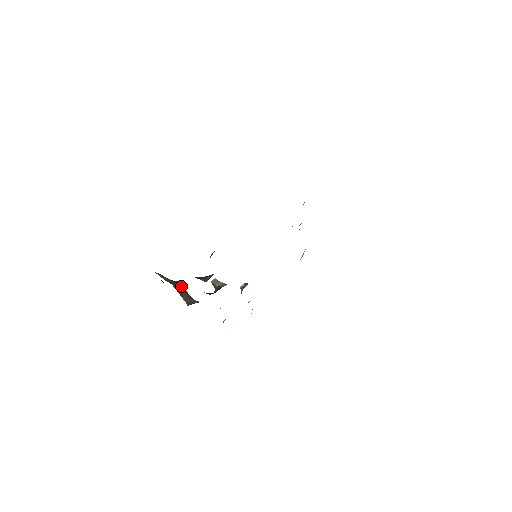
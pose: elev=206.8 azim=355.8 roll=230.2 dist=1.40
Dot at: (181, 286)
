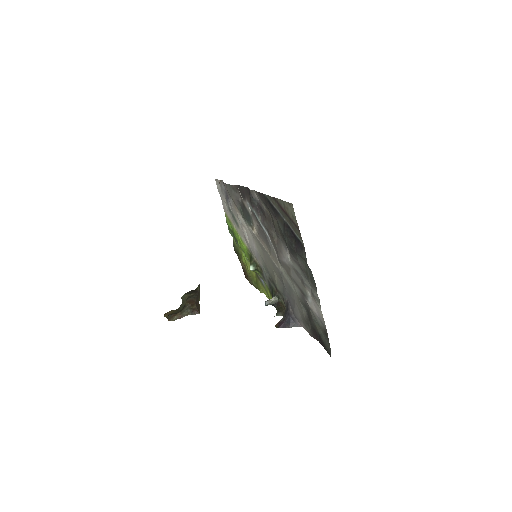
Dot at: (192, 301)
